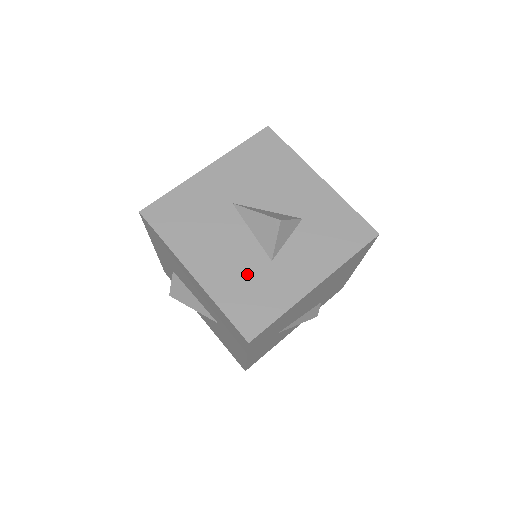
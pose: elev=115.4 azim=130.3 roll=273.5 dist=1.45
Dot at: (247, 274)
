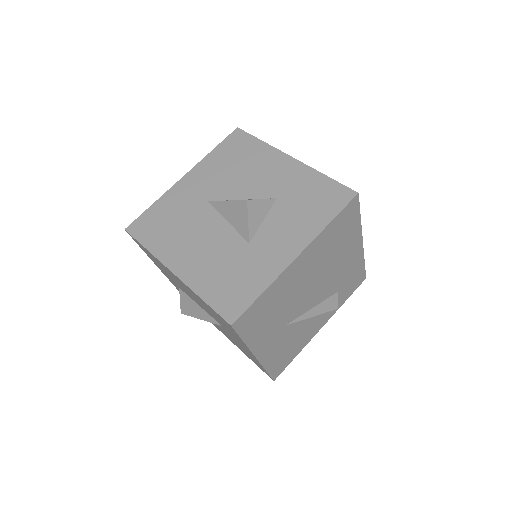
Dot at: (226, 261)
